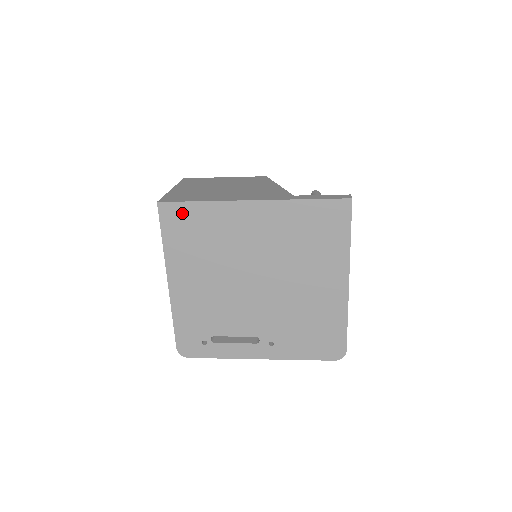
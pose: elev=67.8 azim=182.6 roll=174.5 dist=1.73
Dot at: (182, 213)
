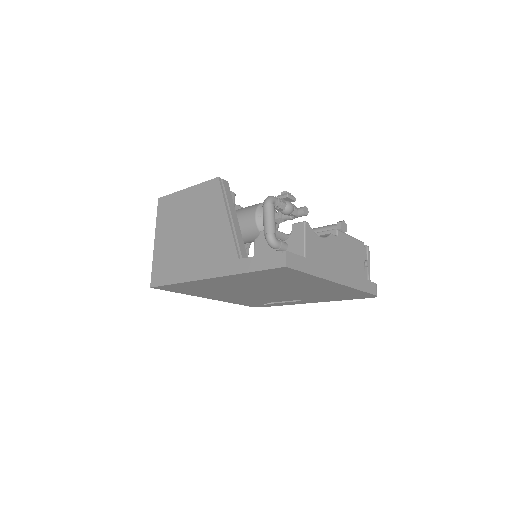
Dot at: (172, 287)
